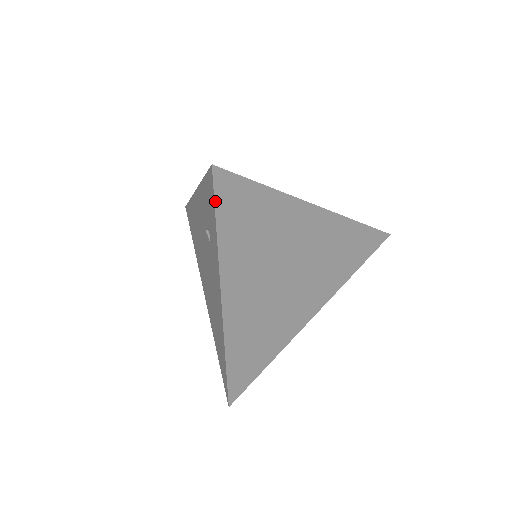
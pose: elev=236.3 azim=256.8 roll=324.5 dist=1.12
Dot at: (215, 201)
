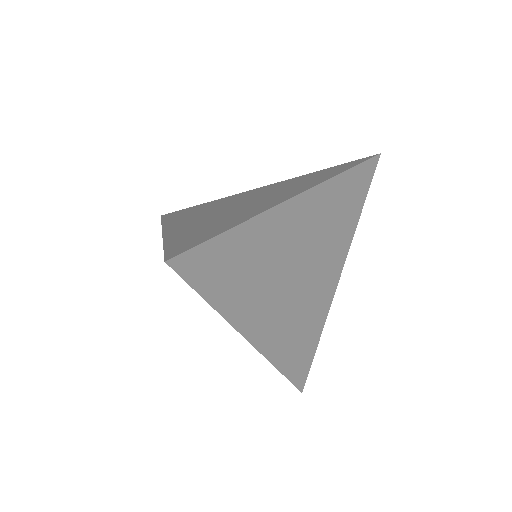
Dot at: (189, 284)
